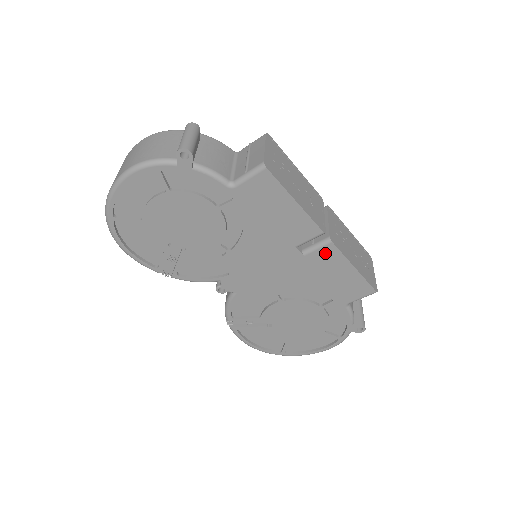
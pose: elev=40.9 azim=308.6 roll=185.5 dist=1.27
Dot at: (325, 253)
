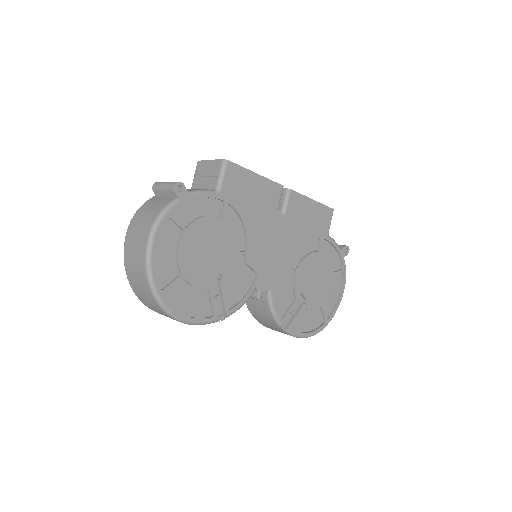
Dot at: (293, 202)
